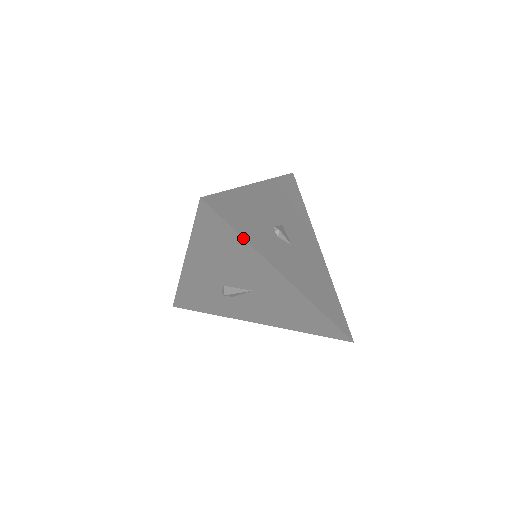
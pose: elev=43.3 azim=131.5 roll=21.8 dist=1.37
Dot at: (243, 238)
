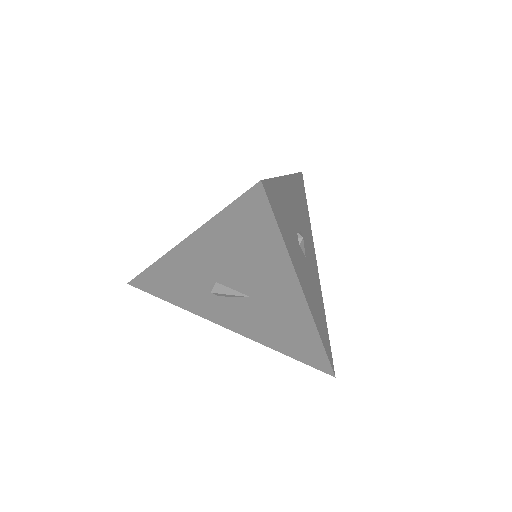
Dot at: (284, 241)
